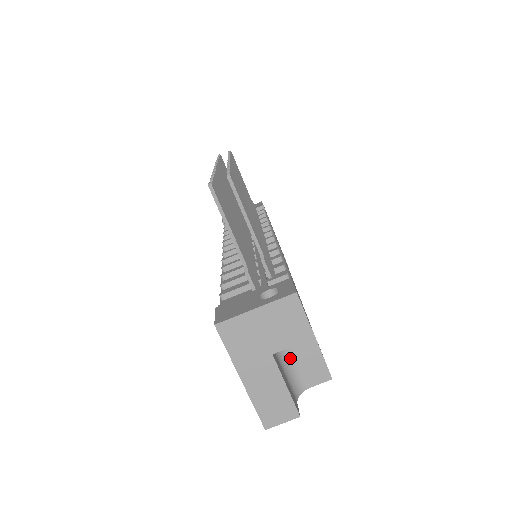
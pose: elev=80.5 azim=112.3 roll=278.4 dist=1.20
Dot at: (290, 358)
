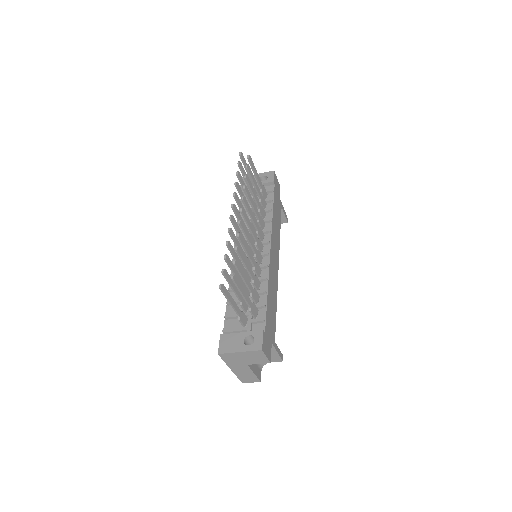
Dot at: occluded
